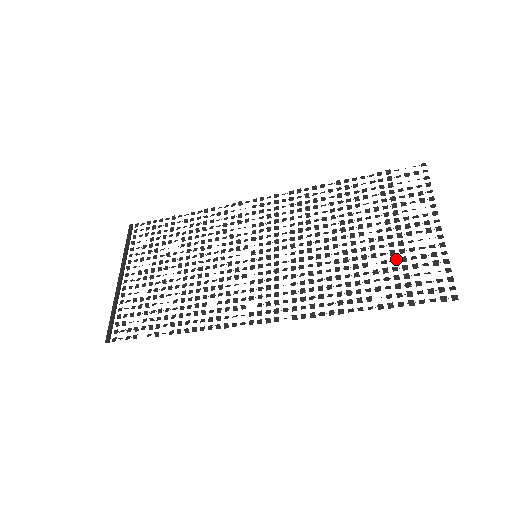
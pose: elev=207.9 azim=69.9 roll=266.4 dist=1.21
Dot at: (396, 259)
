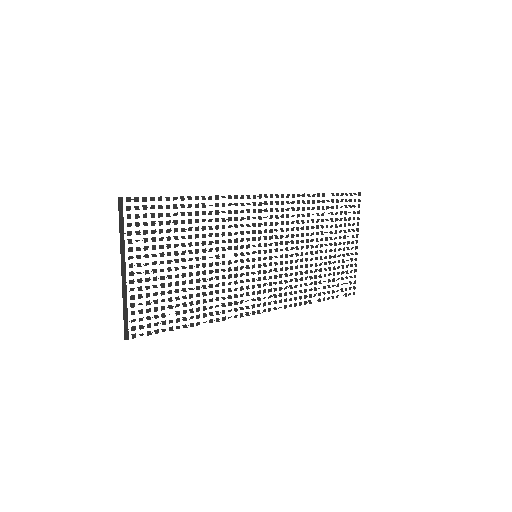
Dot at: occluded
